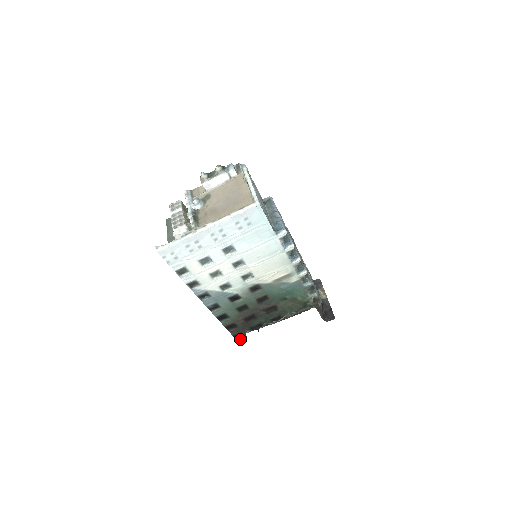
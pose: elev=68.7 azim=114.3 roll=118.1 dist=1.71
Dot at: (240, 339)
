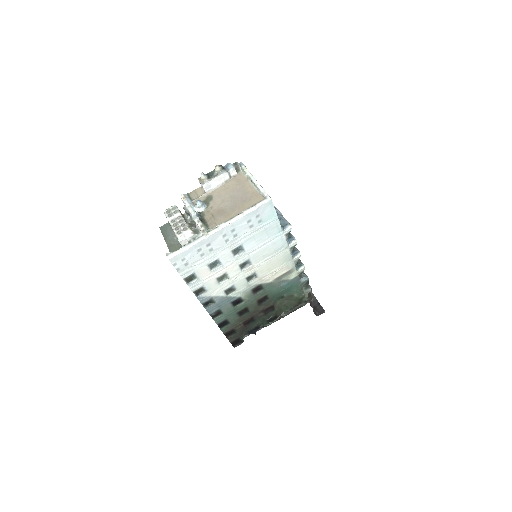
Dot at: (237, 345)
